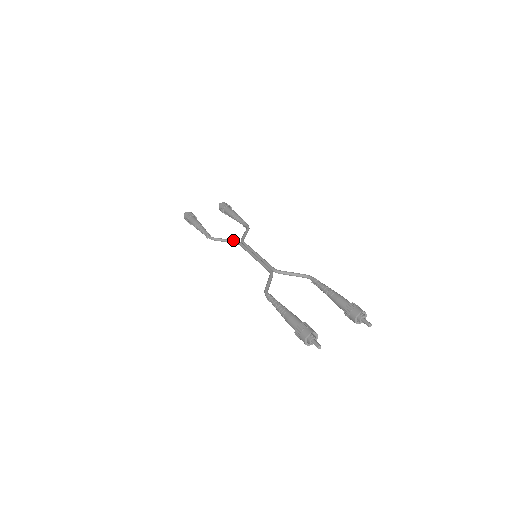
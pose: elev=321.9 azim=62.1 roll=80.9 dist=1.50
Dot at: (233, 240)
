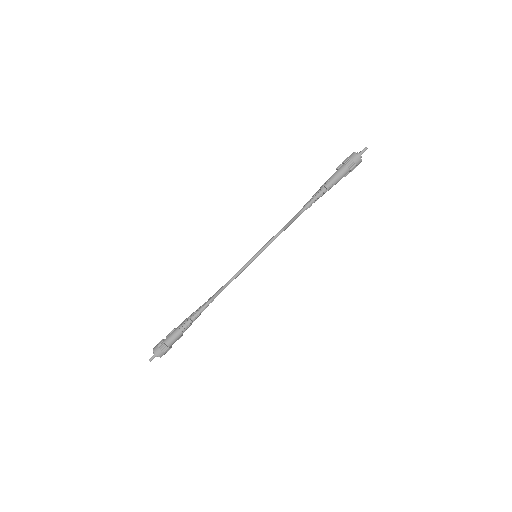
Dot at: (225, 284)
